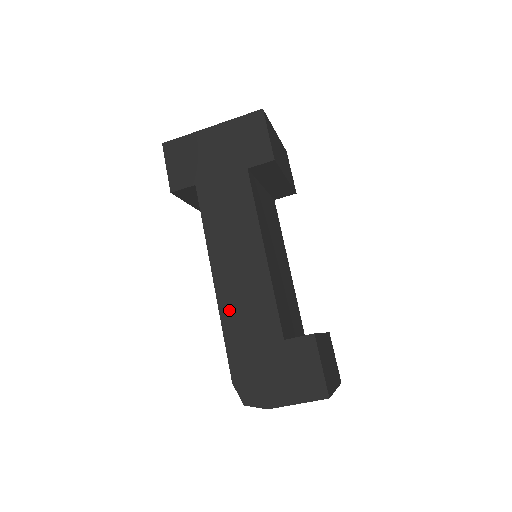
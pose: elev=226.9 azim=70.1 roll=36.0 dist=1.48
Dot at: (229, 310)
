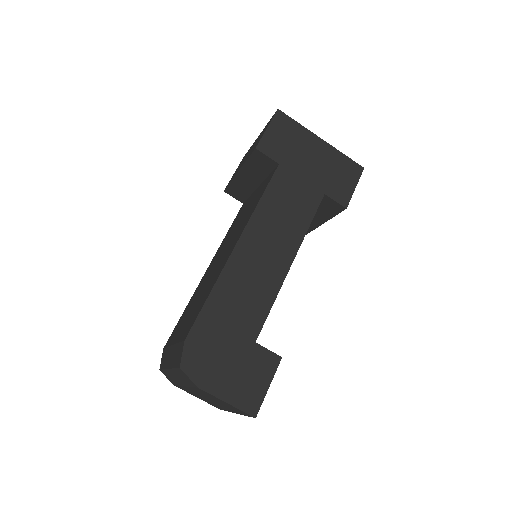
Dot at: (230, 280)
